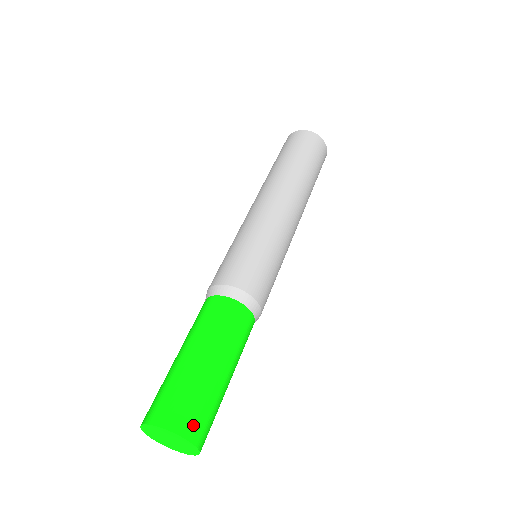
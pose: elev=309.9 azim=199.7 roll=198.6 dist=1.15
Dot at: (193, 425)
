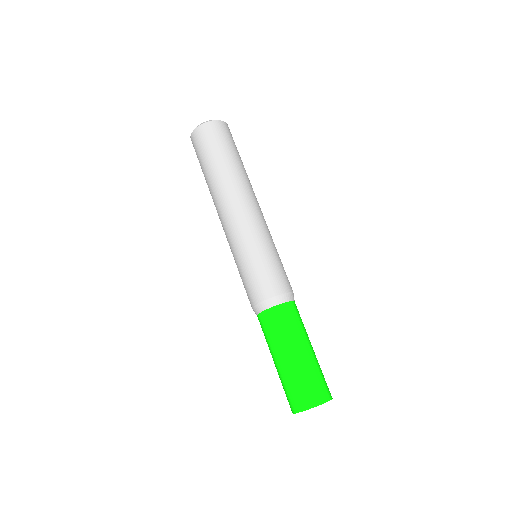
Dot at: (324, 392)
